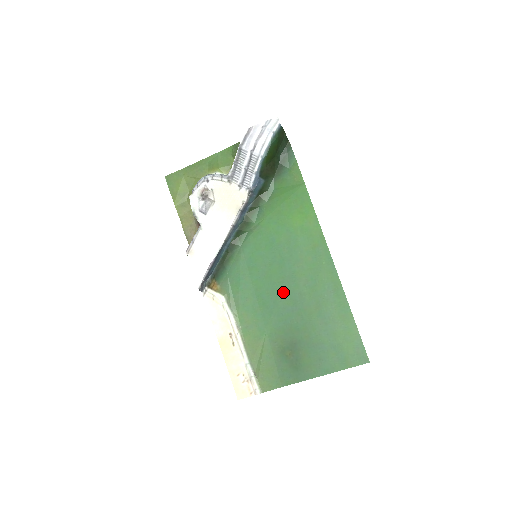
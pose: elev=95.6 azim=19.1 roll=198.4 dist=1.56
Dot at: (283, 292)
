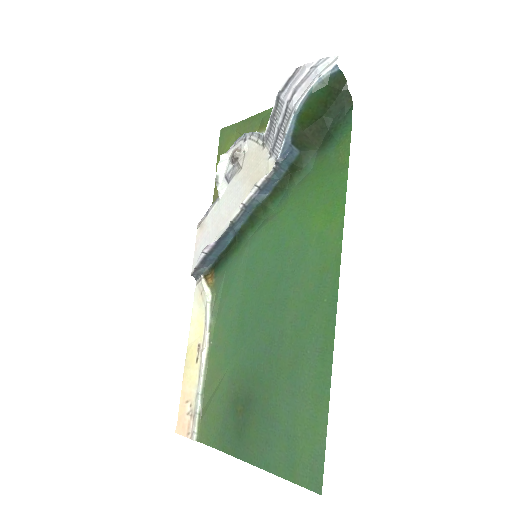
Dot at: (266, 320)
